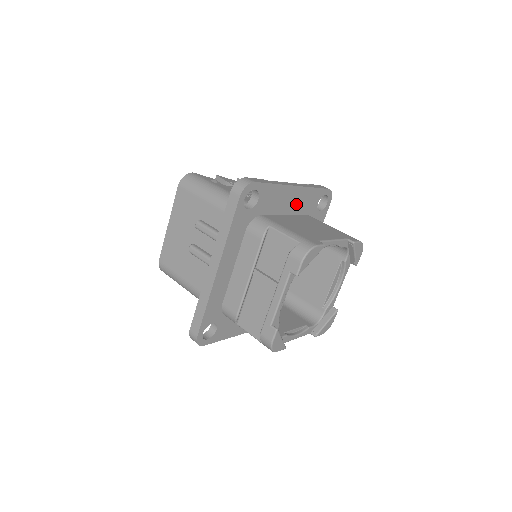
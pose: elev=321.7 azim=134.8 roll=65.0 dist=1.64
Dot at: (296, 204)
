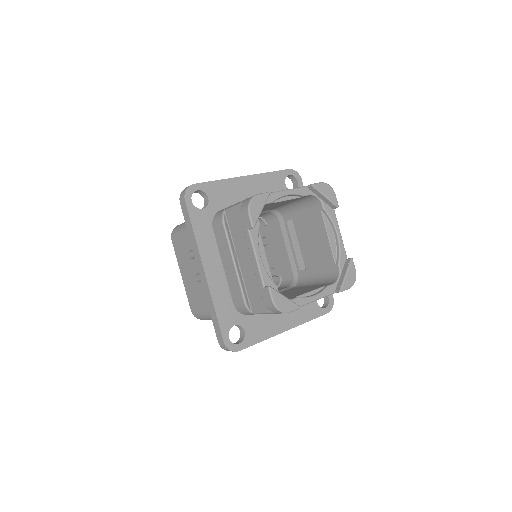
Dot at: (258, 192)
